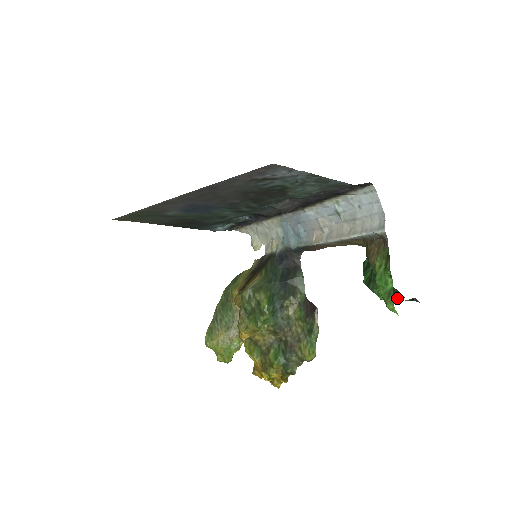
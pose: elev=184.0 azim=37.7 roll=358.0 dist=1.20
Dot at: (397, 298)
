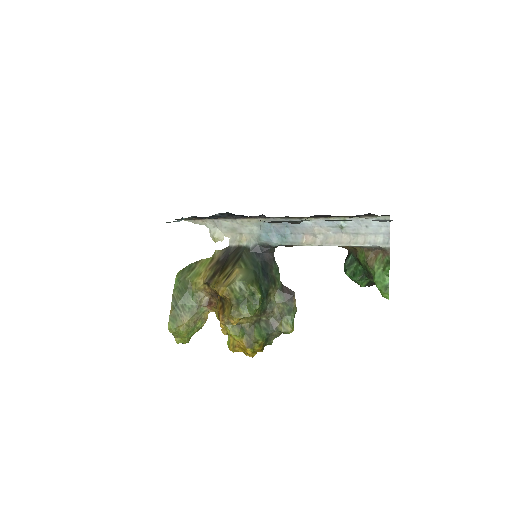
Dot at: (371, 285)
